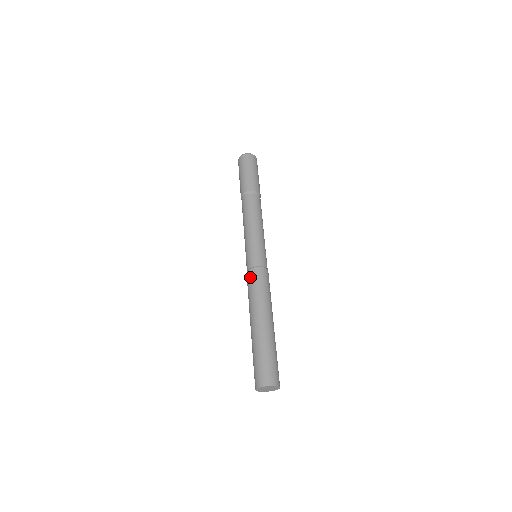
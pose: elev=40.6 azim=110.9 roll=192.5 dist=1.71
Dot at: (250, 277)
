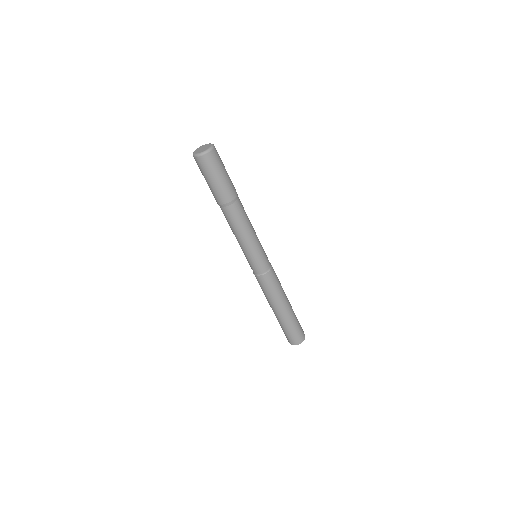
Dot at: (259, 282)
